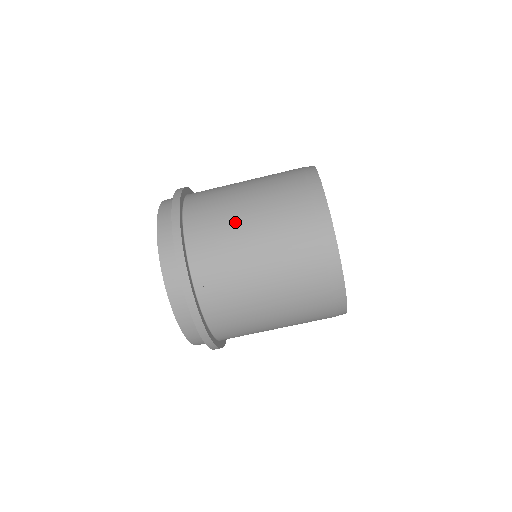
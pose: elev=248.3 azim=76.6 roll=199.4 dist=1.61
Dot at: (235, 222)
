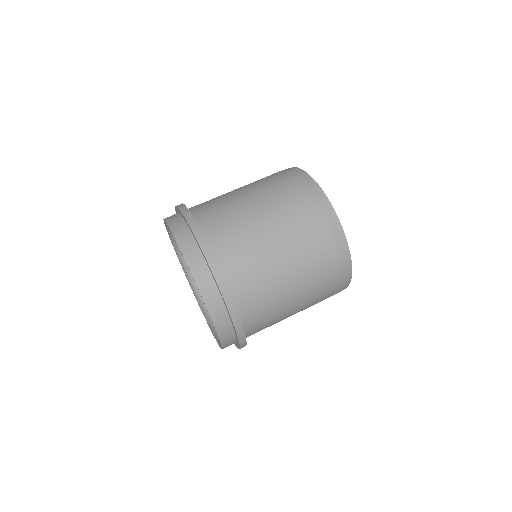
Dot at: occluded
